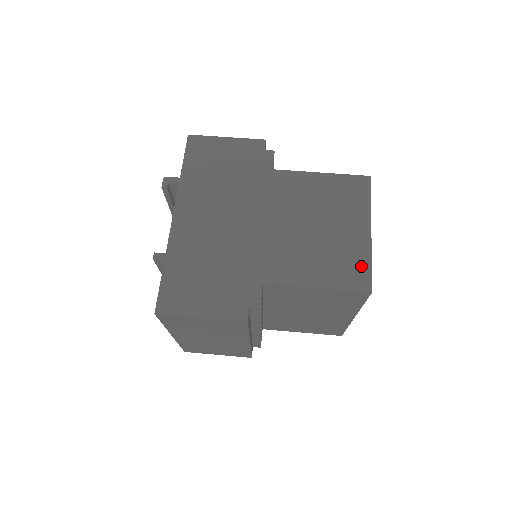
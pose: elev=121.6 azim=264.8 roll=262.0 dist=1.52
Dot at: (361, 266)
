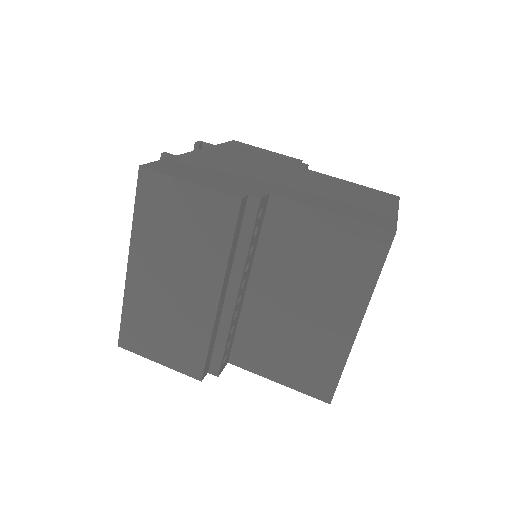
Dot at: (385, 219)
